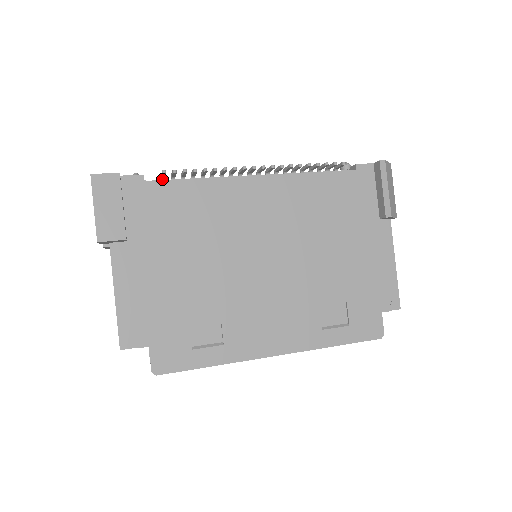
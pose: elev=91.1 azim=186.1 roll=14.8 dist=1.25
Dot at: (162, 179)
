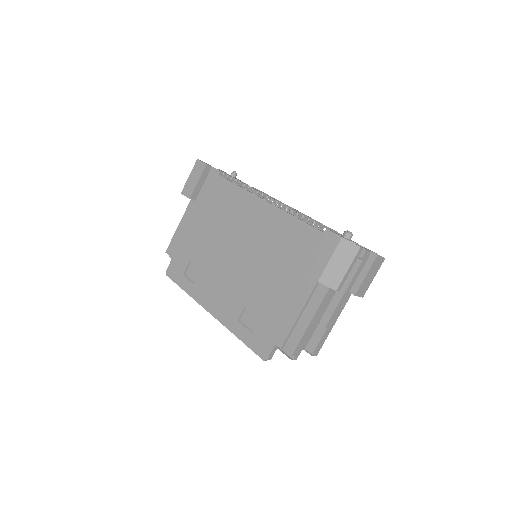
Dot at: (231, 179)
